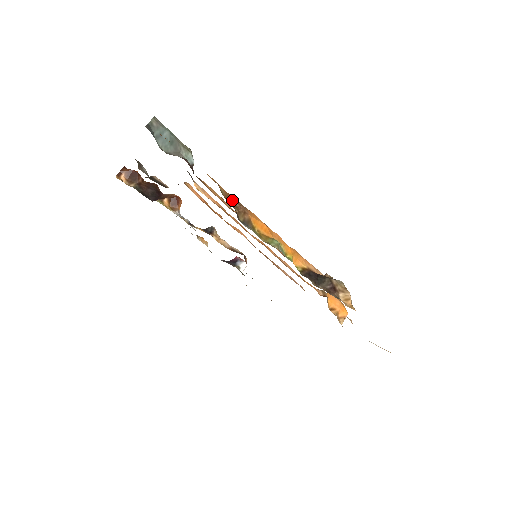
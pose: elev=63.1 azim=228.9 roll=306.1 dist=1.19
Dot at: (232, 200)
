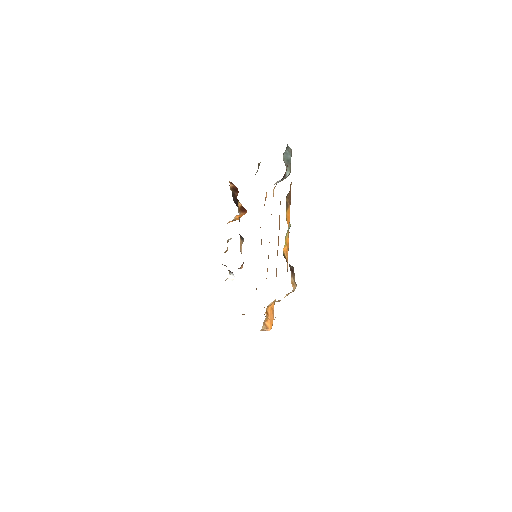
Dot at: (290, 193)
